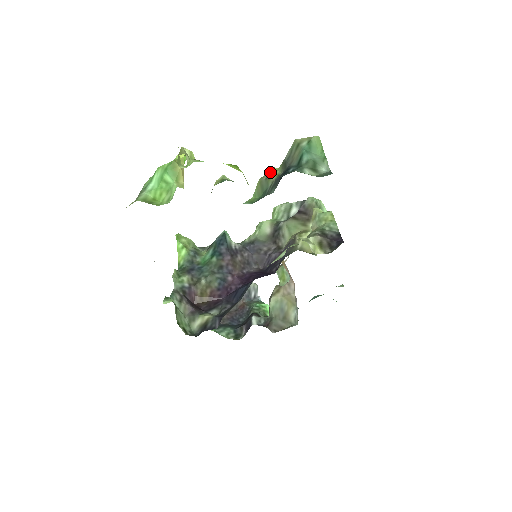
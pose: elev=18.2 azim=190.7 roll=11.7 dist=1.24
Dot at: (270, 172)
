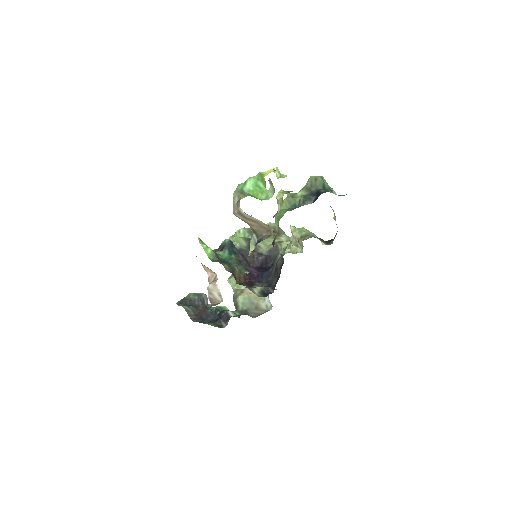
Dot at: (292, 194)
